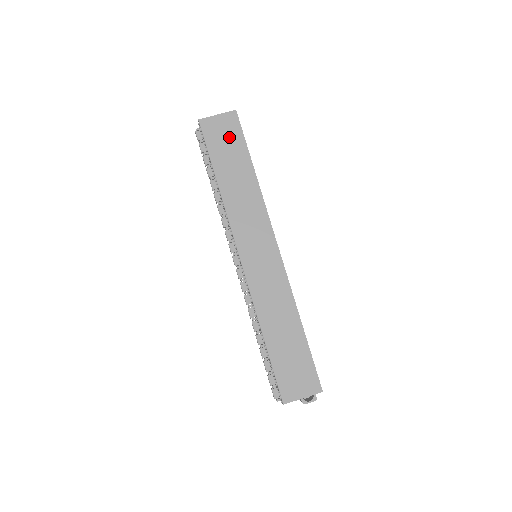
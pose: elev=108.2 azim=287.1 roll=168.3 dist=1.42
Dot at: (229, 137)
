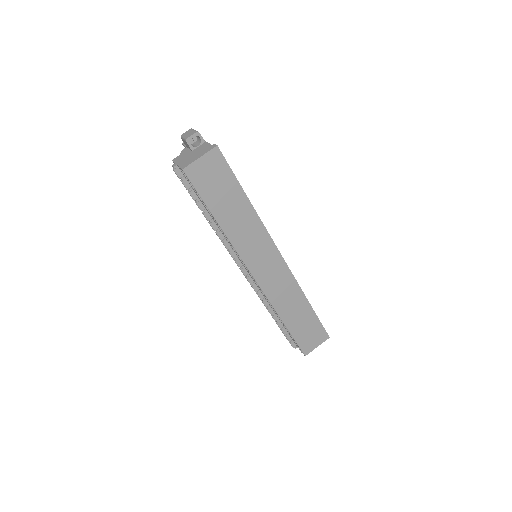
Dot at: (218, 177)
